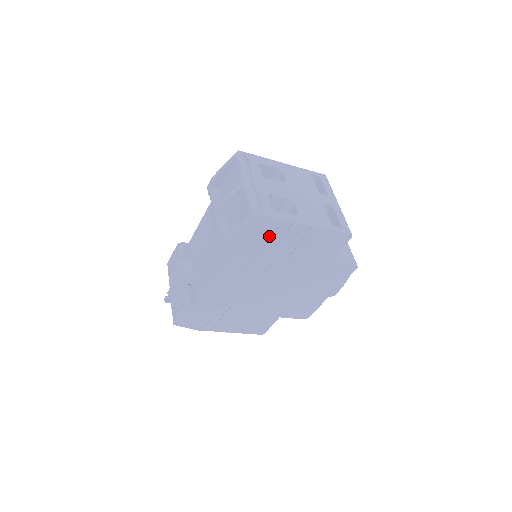
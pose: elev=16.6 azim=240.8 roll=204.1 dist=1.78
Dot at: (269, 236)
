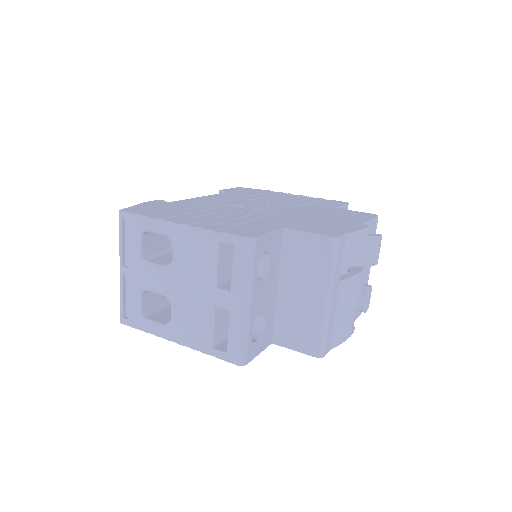
Dot at: occluded
